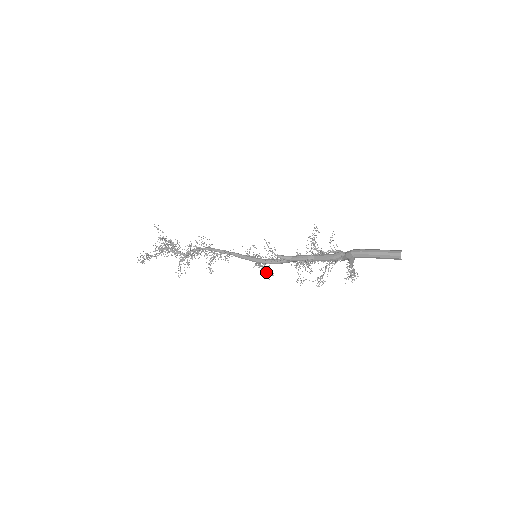
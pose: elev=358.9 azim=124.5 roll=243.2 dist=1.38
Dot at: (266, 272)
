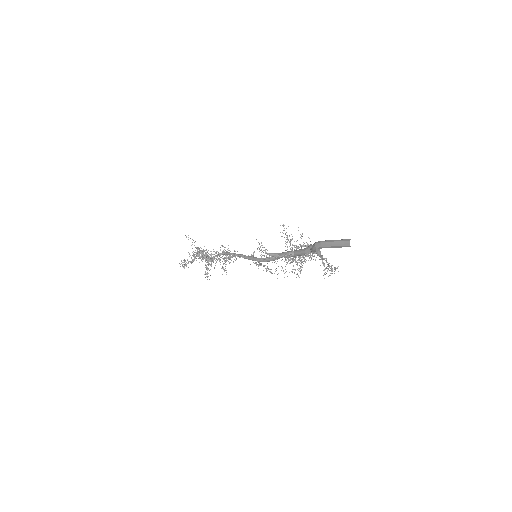
Dot at: (270, 272)
